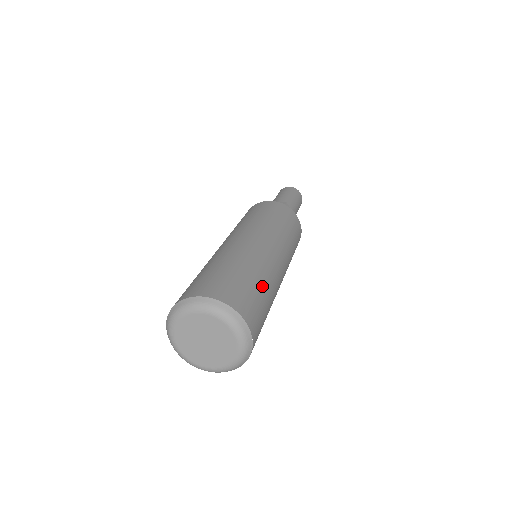
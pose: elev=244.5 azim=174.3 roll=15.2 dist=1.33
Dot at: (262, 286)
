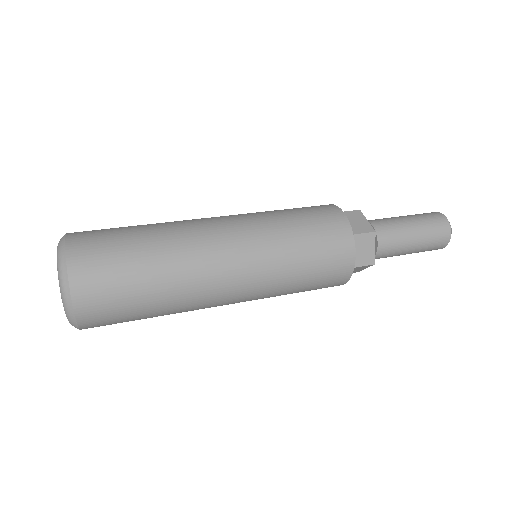
Dot at: (143, 239)
